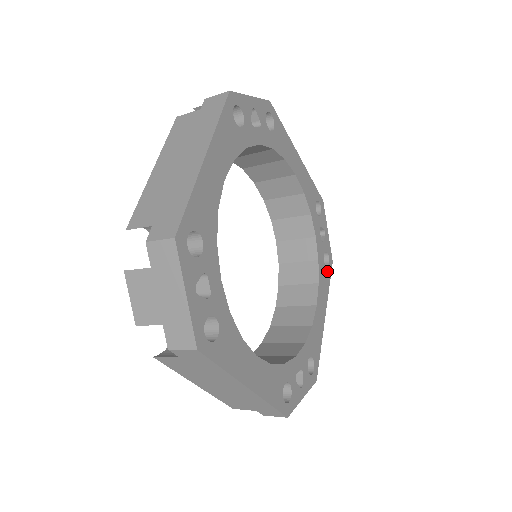
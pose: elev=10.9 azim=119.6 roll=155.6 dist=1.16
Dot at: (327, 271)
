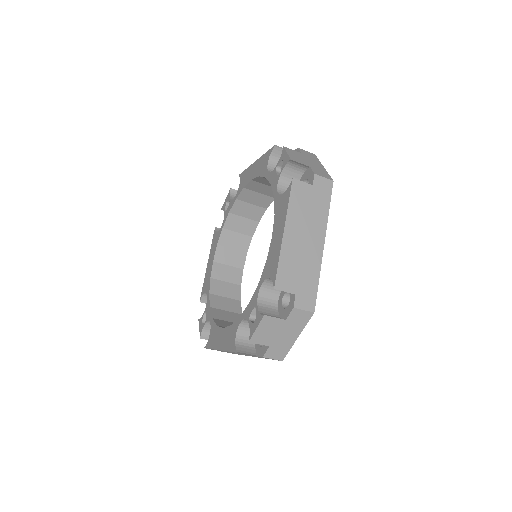
Dot at: occluded
